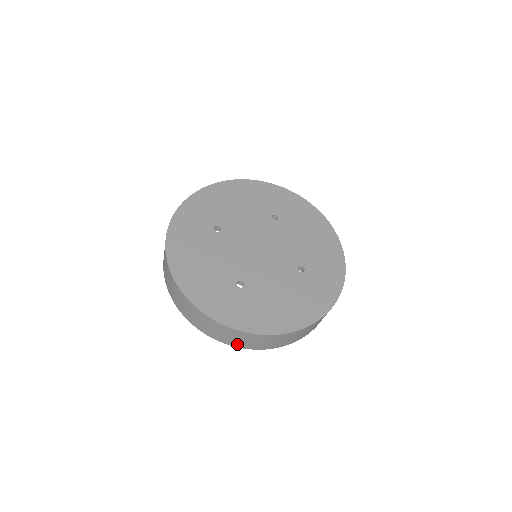
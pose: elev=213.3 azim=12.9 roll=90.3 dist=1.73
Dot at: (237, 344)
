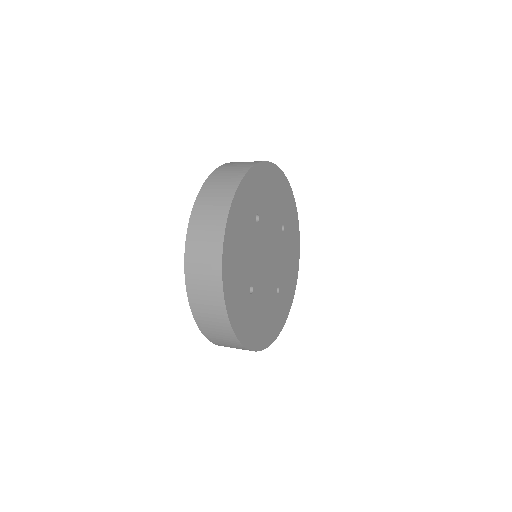
Dot at: (211, 337)
